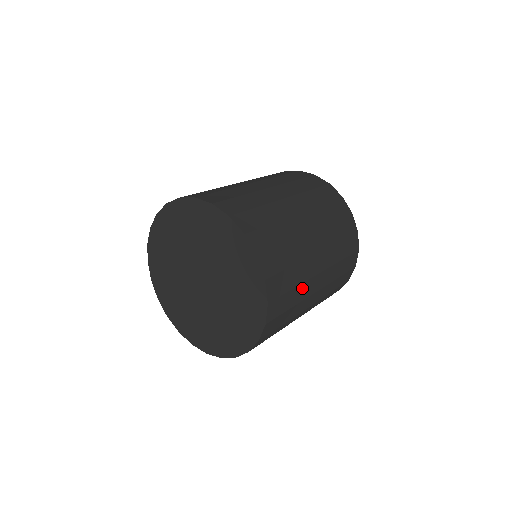
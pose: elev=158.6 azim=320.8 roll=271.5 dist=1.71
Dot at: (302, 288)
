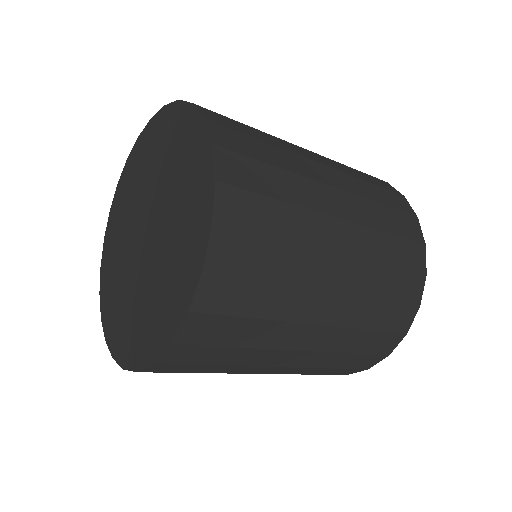
Dot at: (288, 157)
